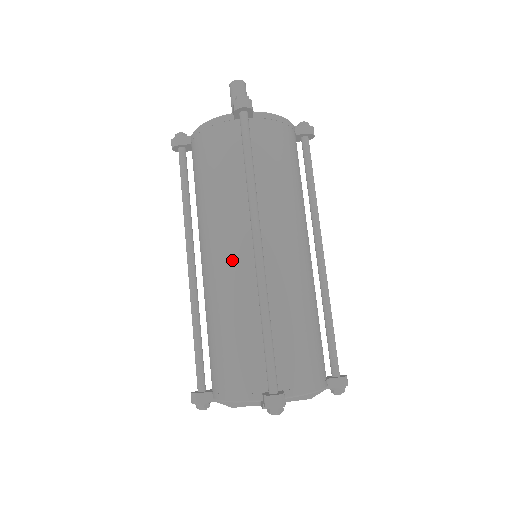
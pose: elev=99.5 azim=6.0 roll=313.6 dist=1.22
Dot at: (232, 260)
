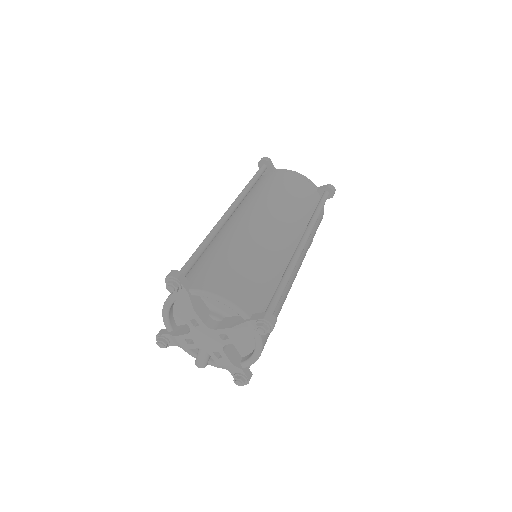
Dot at: (279, 235)
